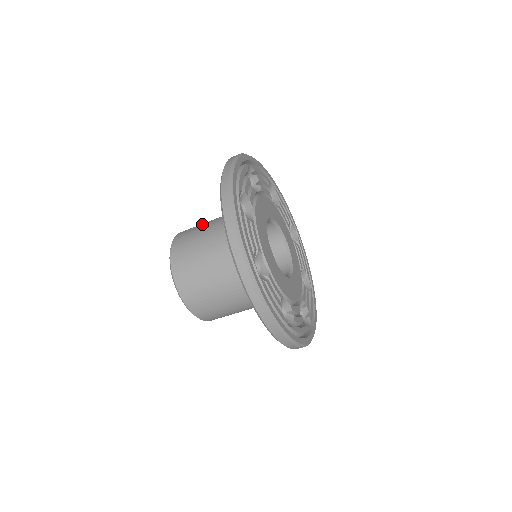
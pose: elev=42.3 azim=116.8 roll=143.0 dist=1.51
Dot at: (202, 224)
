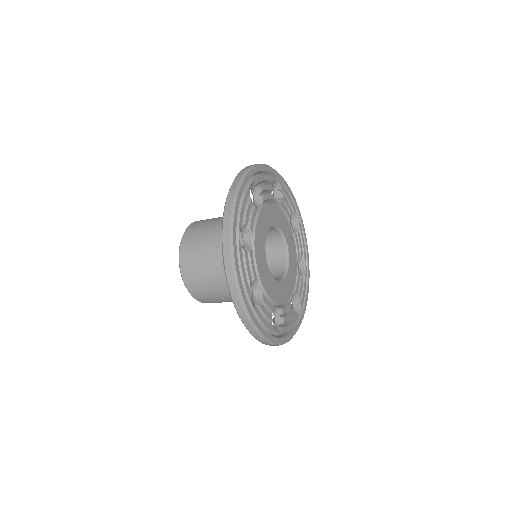
Dot at: (208, 226)
